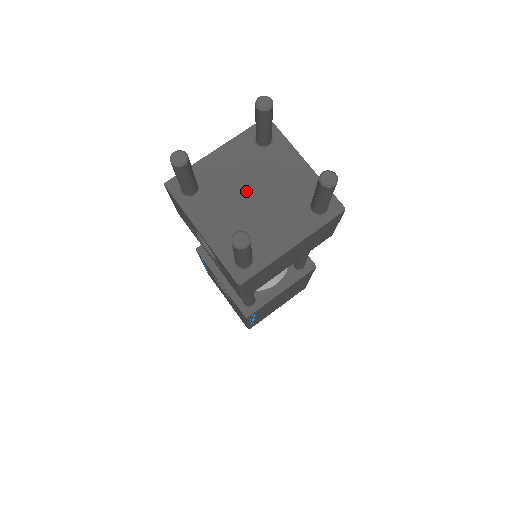
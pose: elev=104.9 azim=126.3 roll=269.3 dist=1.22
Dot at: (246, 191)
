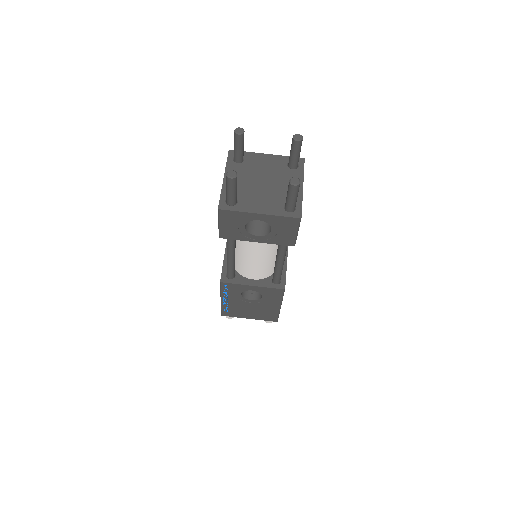
Dot at: (257, 183)
